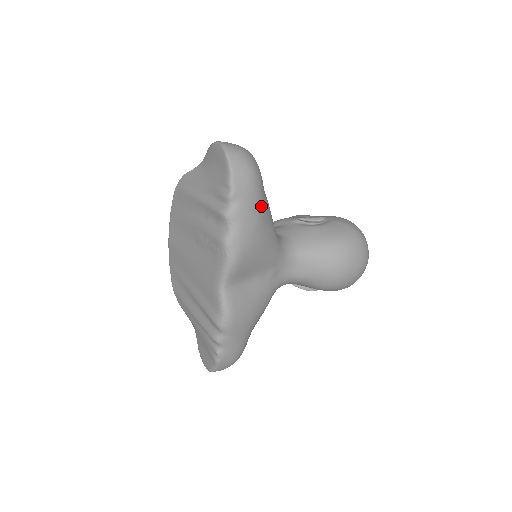
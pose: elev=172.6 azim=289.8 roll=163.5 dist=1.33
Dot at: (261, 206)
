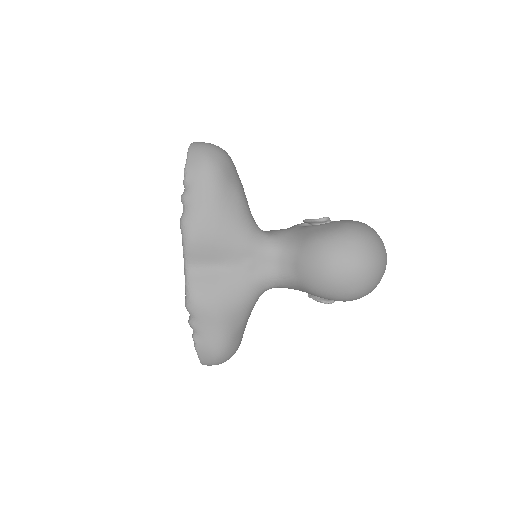
Dot at: (217, 192)
